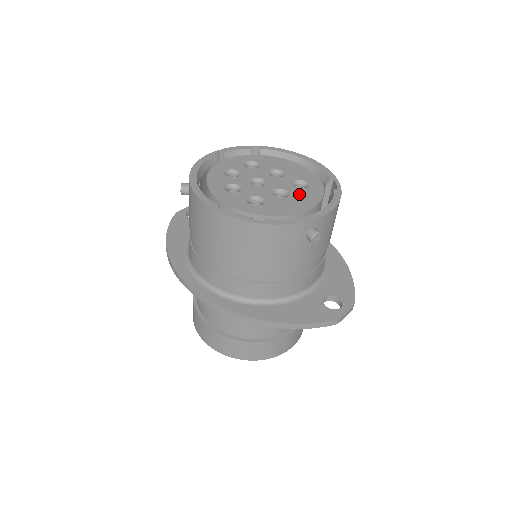
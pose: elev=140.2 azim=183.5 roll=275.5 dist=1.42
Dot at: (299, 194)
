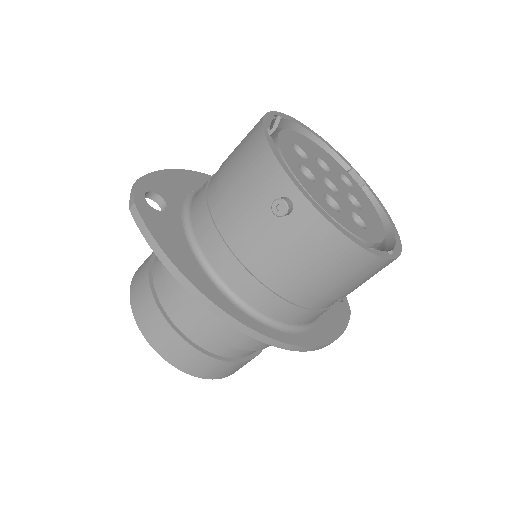
Dot at: (360, 198)
